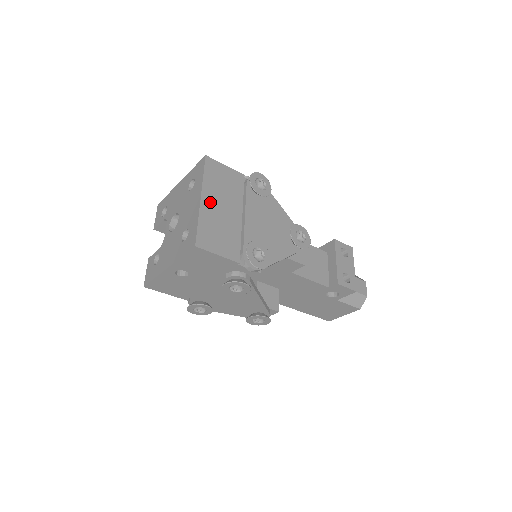
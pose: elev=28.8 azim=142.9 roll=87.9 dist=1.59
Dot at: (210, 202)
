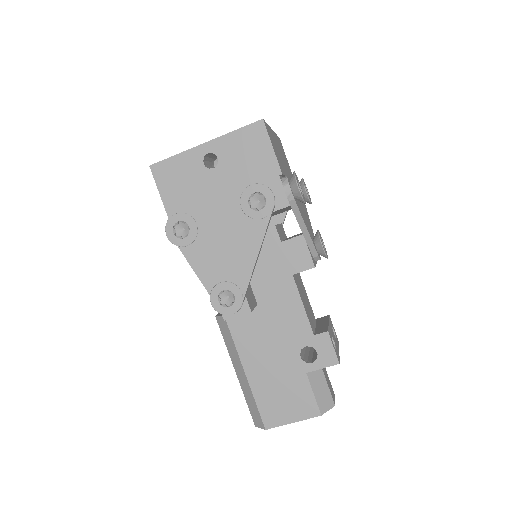
Dot at: (276, 140)
